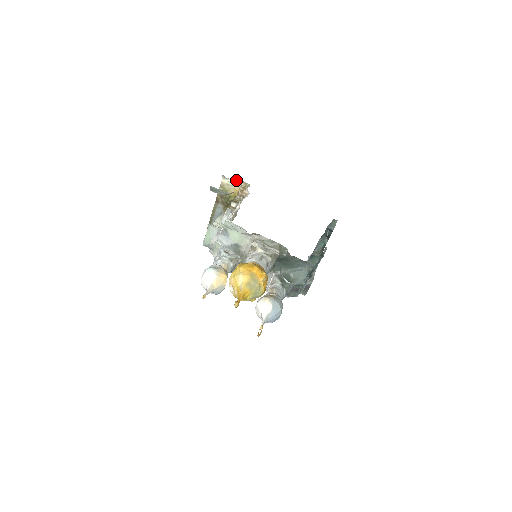
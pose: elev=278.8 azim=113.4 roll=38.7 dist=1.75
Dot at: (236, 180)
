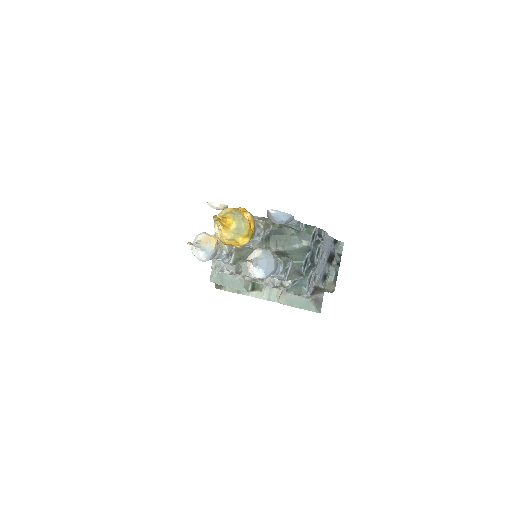
Dot at: occluded
